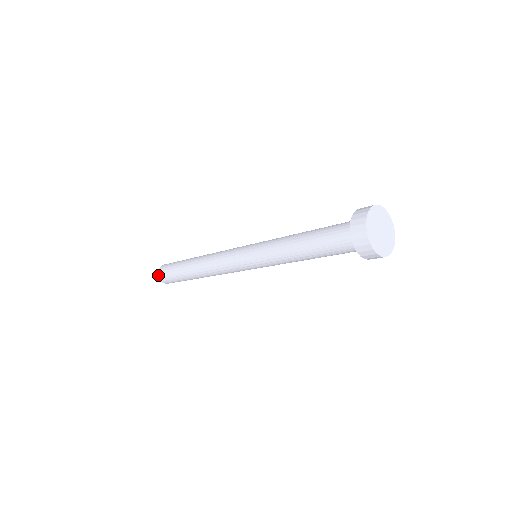
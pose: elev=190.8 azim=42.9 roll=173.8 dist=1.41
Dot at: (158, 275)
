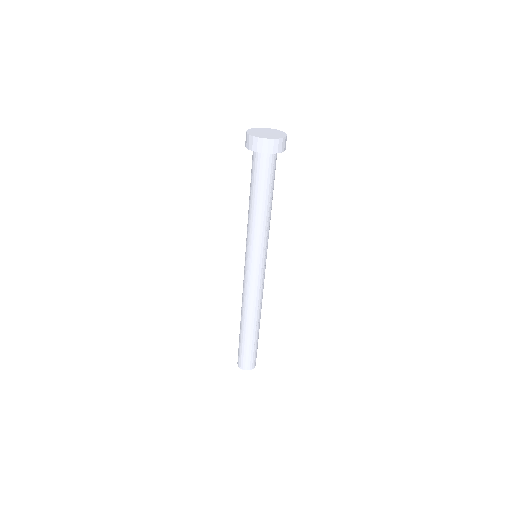
Dot at: occluded
